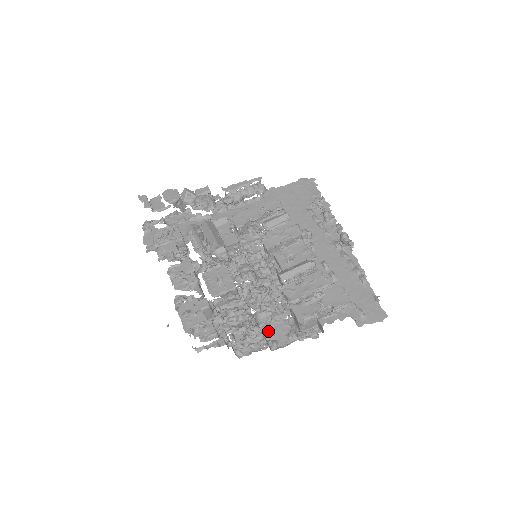
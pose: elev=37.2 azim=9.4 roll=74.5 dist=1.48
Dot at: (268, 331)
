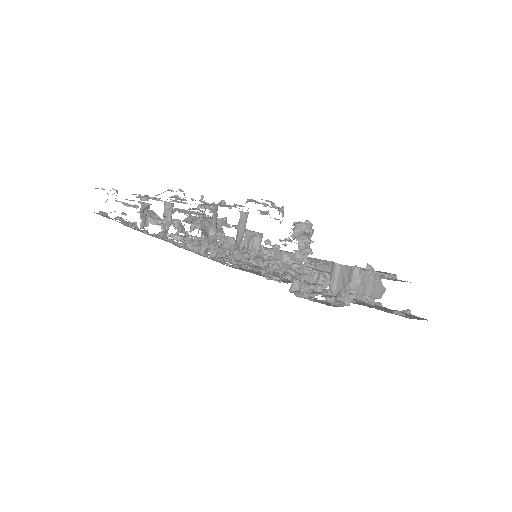
Dot at: (306, 294)
